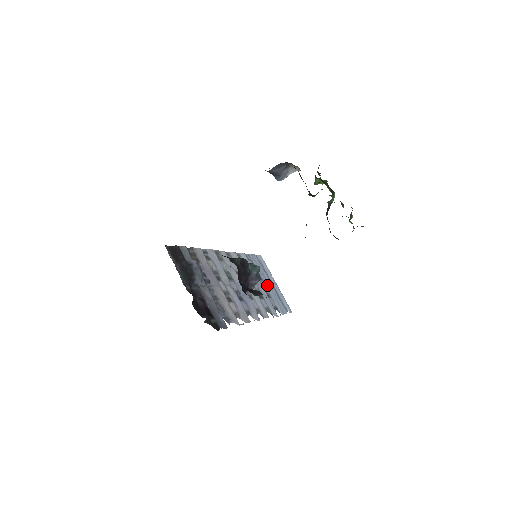
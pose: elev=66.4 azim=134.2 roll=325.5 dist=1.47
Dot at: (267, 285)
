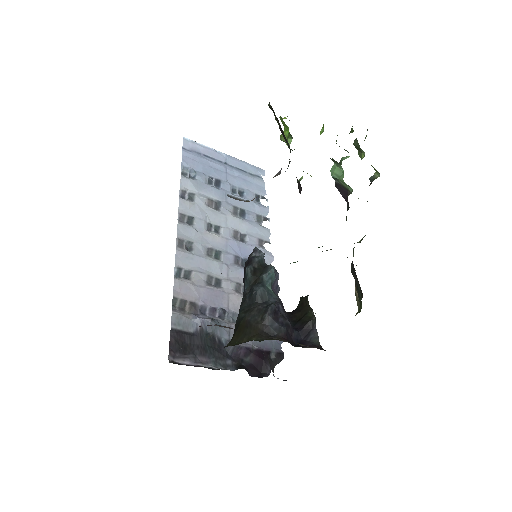
Dot at: (227, 179)
